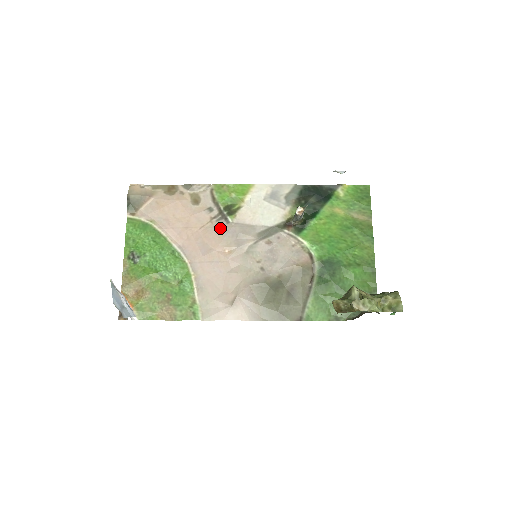
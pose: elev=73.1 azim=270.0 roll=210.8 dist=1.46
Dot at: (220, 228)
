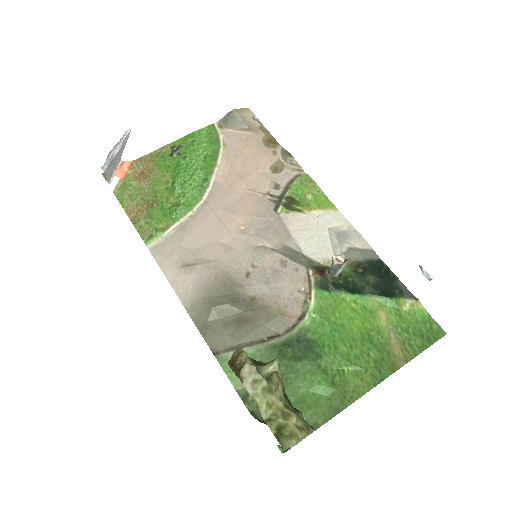
Dot at: (263, 206)
